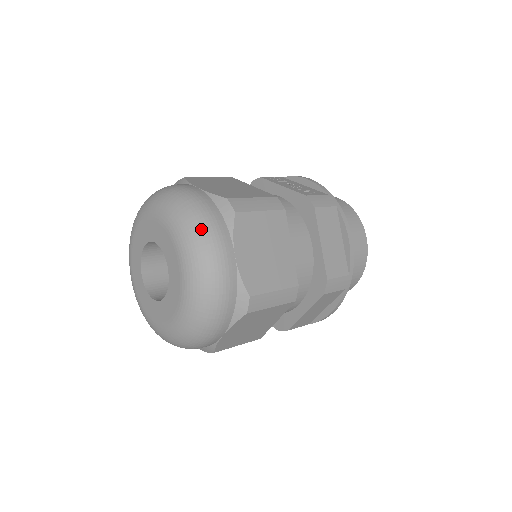
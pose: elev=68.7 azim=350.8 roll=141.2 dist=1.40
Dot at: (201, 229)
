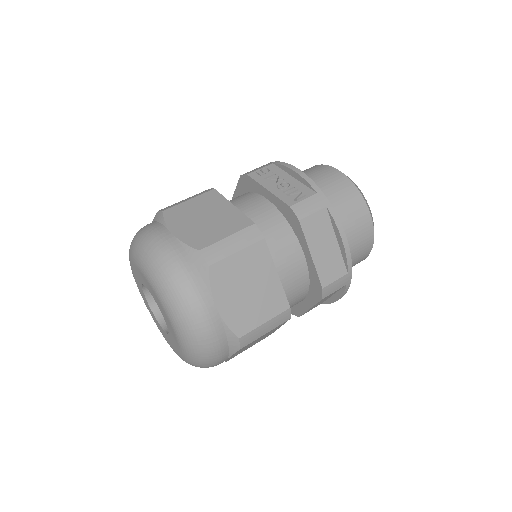
Dot at: (178, 291)
